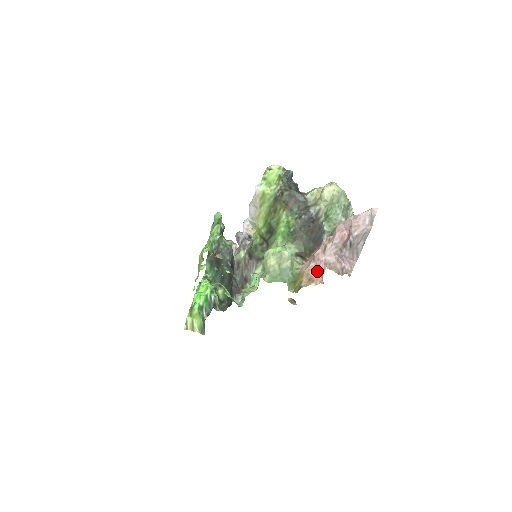
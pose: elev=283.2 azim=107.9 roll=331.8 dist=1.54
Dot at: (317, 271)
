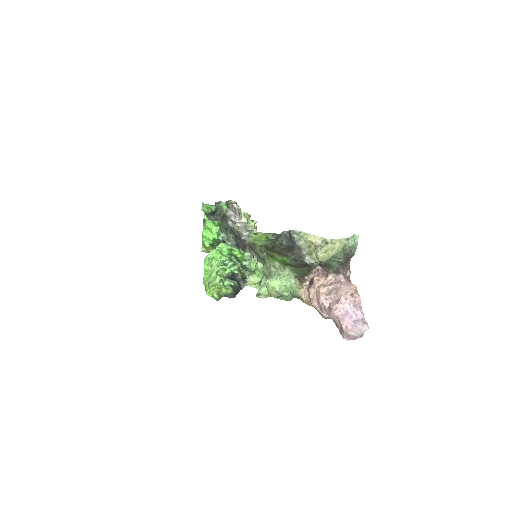
Dot at: occluded
